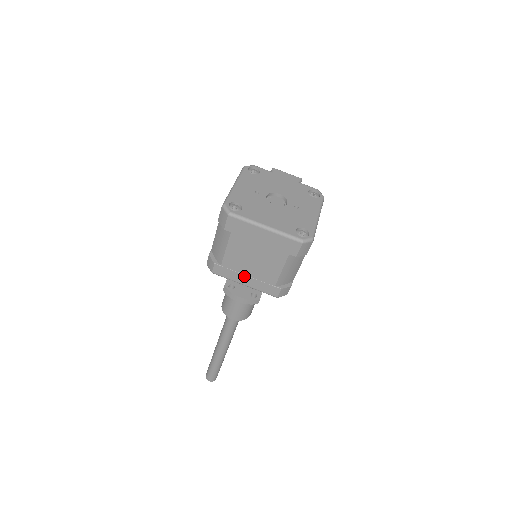
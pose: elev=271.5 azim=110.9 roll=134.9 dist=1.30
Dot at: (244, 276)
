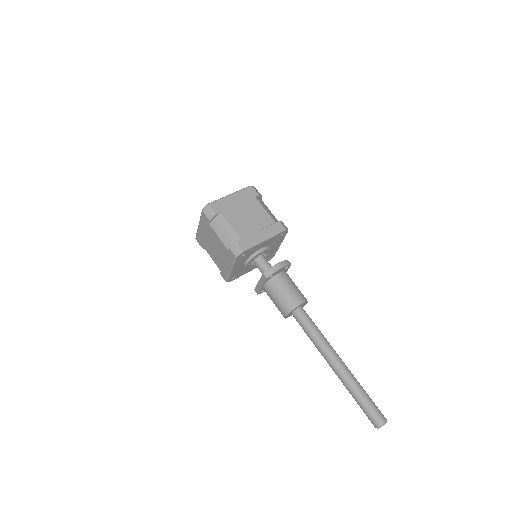
Dot at: (257, 233)
